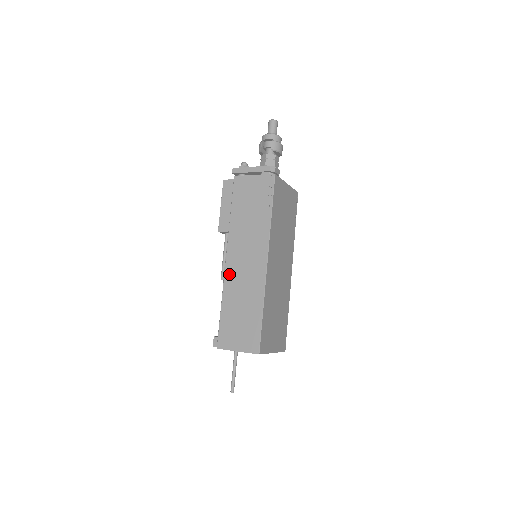
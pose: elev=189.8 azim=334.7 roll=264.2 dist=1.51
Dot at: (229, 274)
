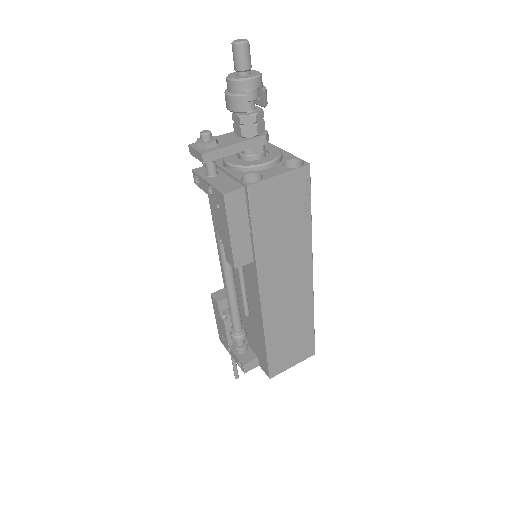
Dot at: (269, 309)
